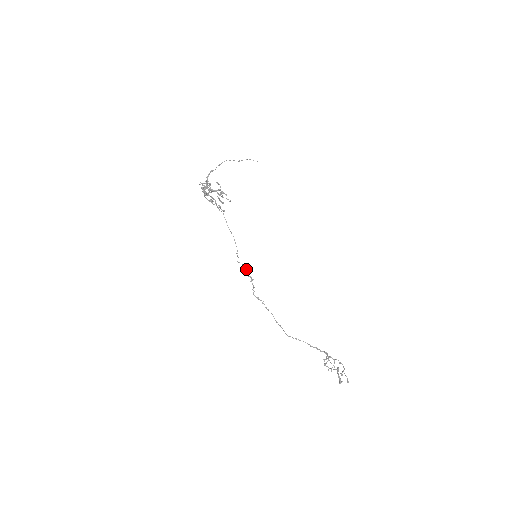
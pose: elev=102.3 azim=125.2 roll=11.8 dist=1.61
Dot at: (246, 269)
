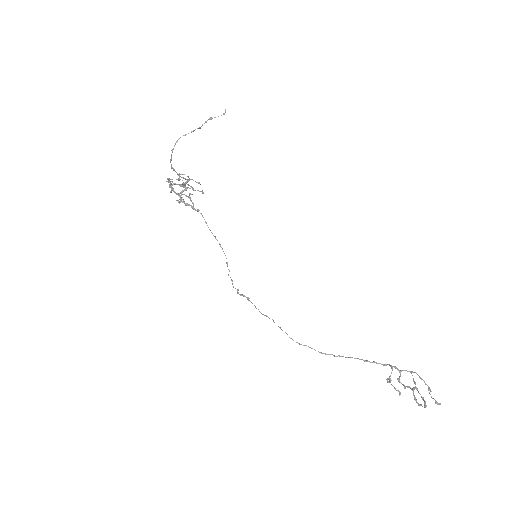
Dot at: occluded
